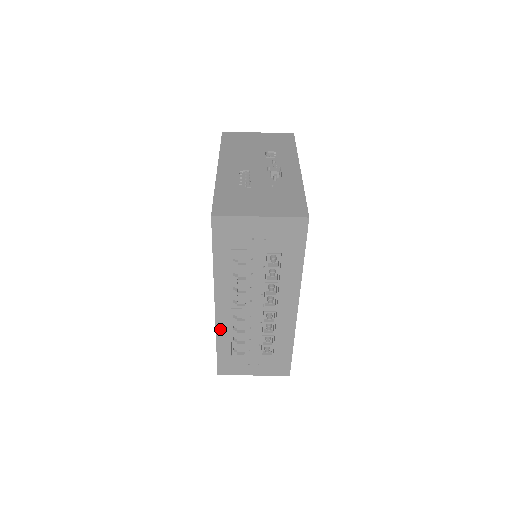
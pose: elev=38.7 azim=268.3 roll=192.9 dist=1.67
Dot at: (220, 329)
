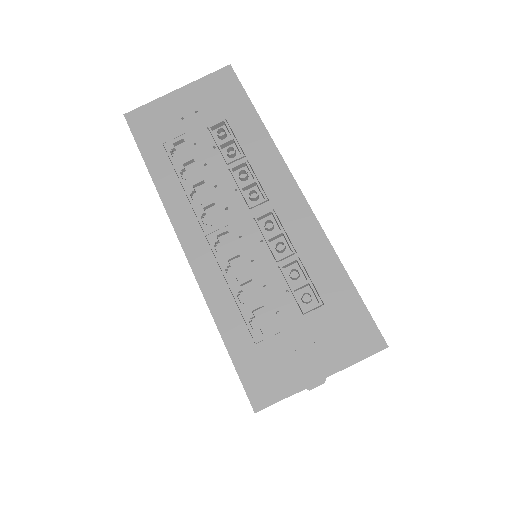
Dot at: (208, 287)
